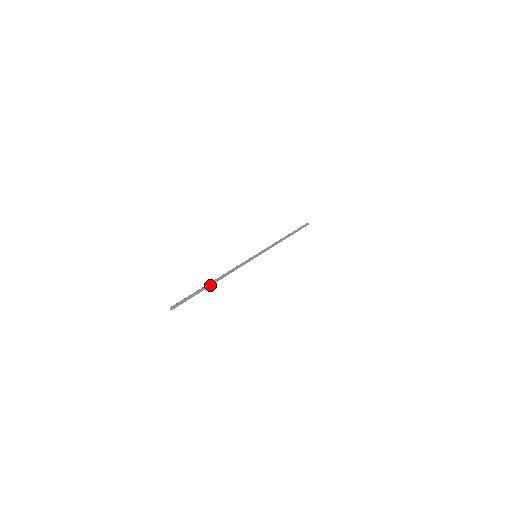
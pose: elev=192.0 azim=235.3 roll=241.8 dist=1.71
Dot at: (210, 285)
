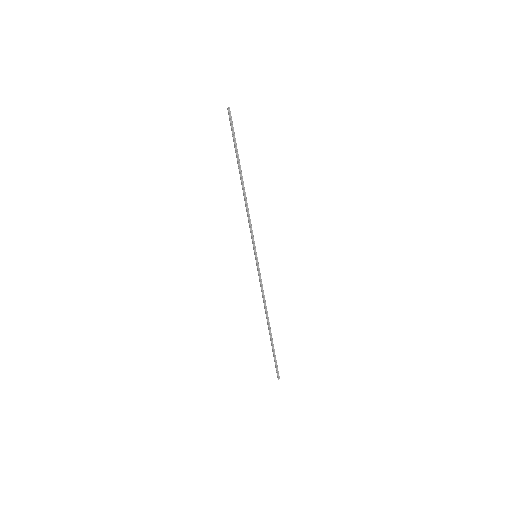
Dot at: (271, 334)
